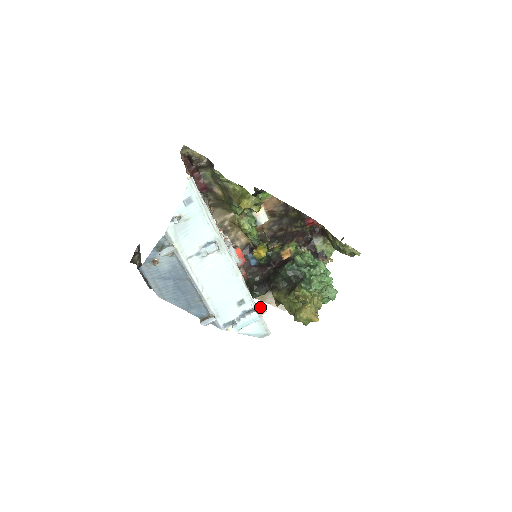
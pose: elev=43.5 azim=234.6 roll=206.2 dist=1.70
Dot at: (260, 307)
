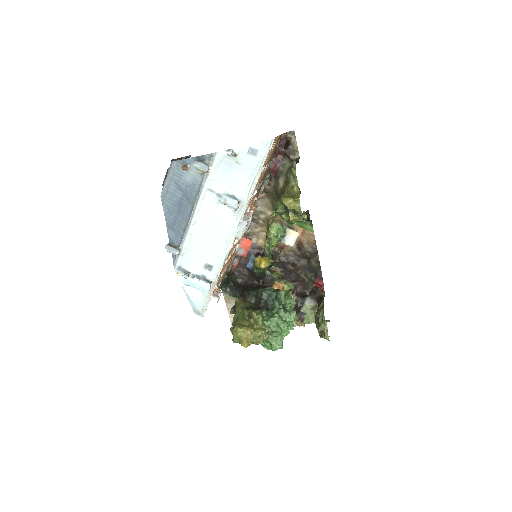
Dot at: (218, 291)
